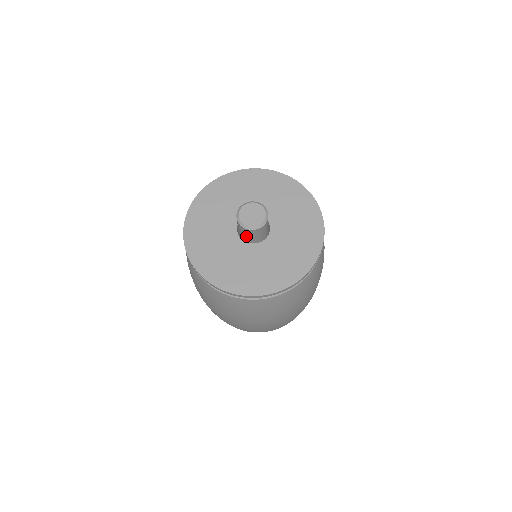
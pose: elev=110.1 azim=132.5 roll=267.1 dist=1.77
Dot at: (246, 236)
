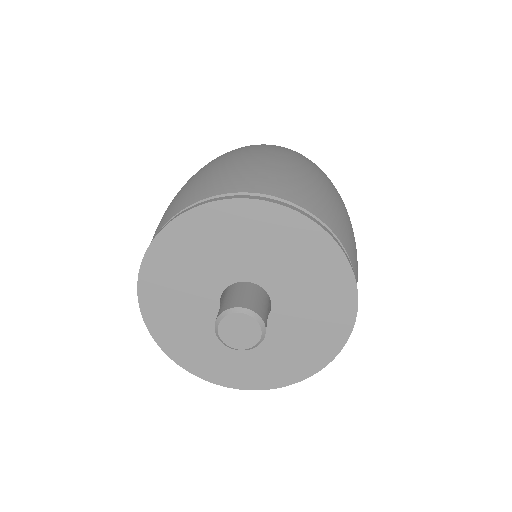
Dot at: occluded
